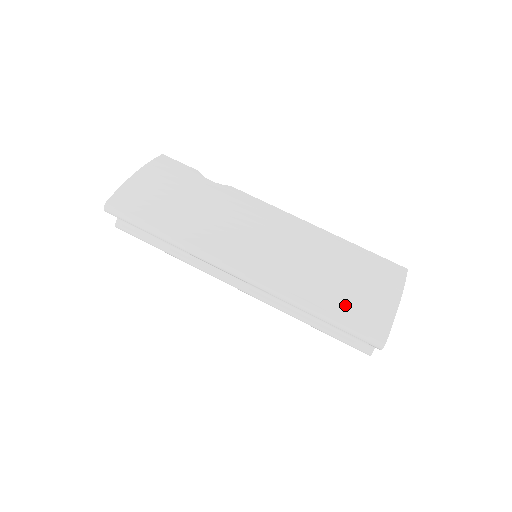
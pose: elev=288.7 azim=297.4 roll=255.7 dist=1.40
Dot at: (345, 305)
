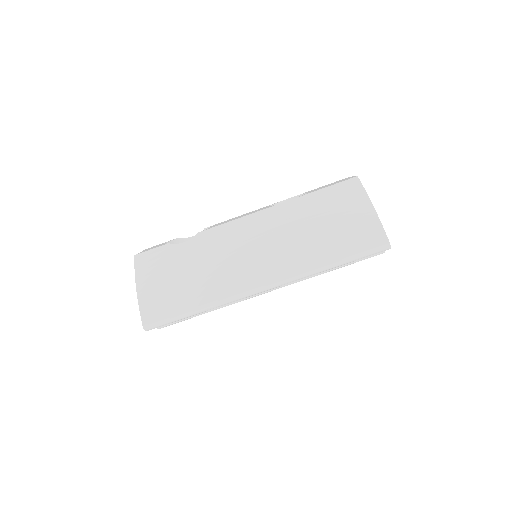
Dot at: (345, 244)
